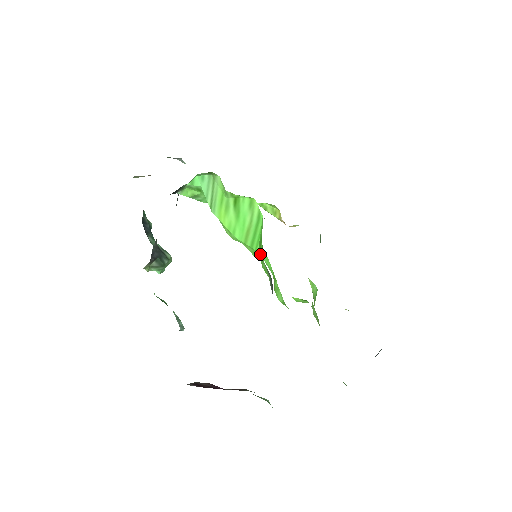
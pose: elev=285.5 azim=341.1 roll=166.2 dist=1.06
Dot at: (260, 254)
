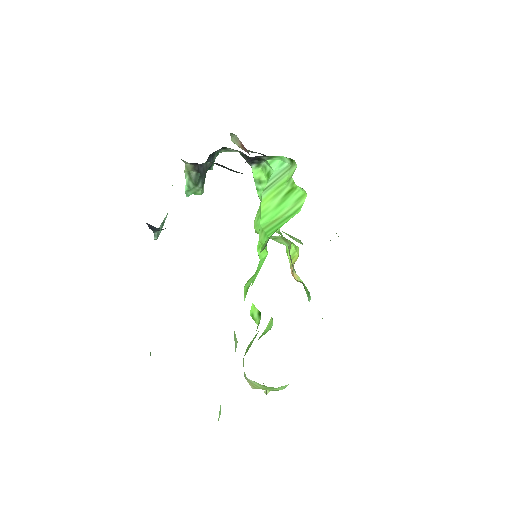
Dot at: occluded
